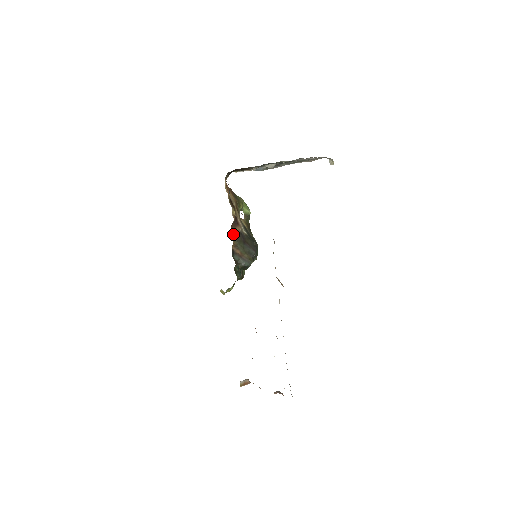
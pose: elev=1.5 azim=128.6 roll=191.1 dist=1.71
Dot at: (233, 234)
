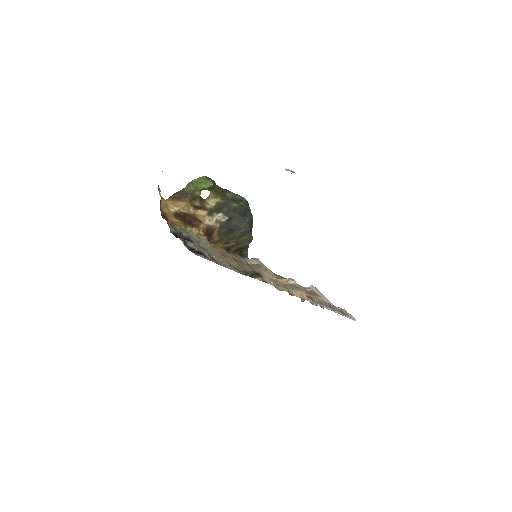
Dot at: (215, 241)
